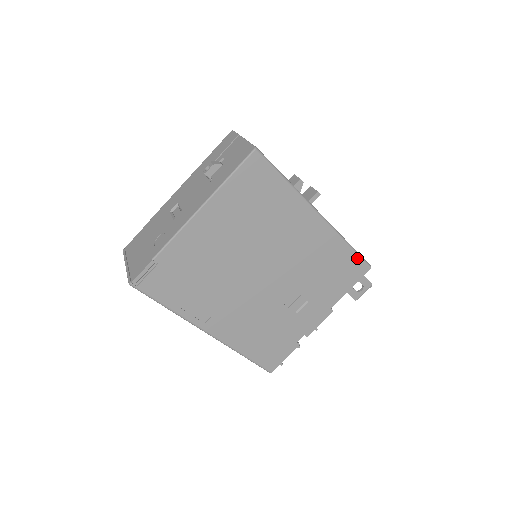
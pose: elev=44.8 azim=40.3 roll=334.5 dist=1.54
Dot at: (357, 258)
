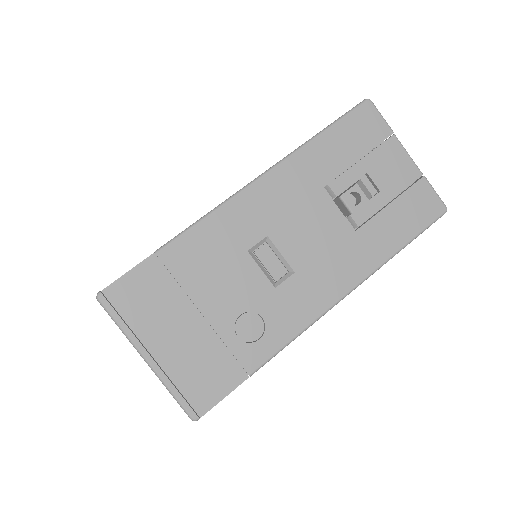
Dot at: occluded
